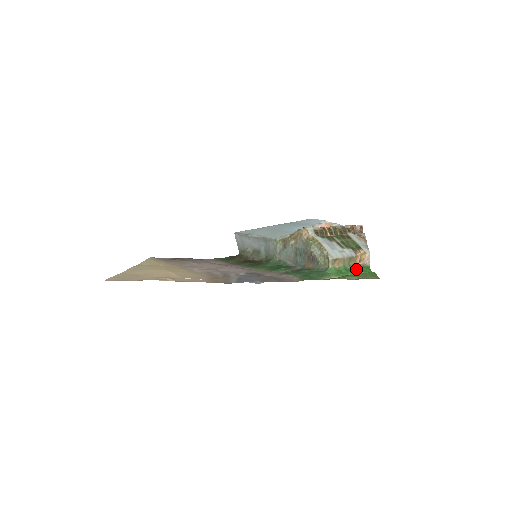
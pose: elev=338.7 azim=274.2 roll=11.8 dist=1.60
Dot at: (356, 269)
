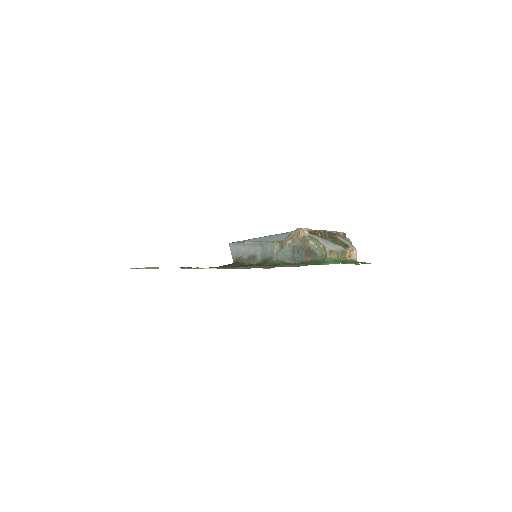
Dot at: (348, 261)
